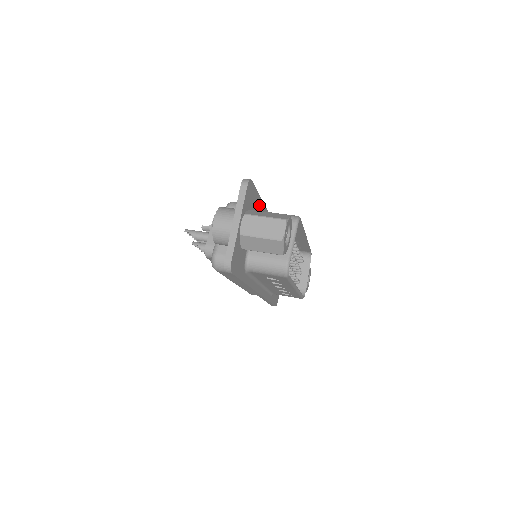
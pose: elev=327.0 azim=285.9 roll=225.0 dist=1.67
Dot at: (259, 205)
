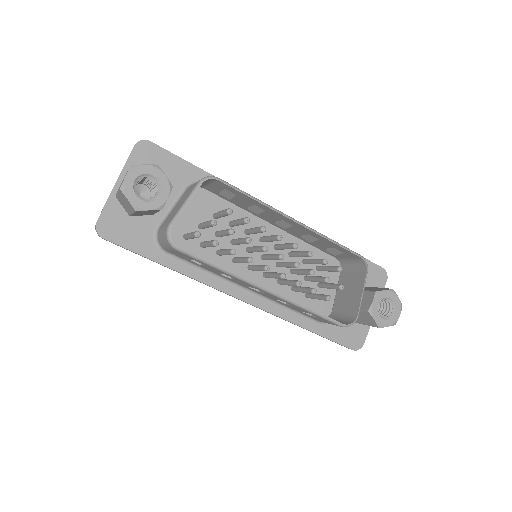
Dot at: (197, 177)
